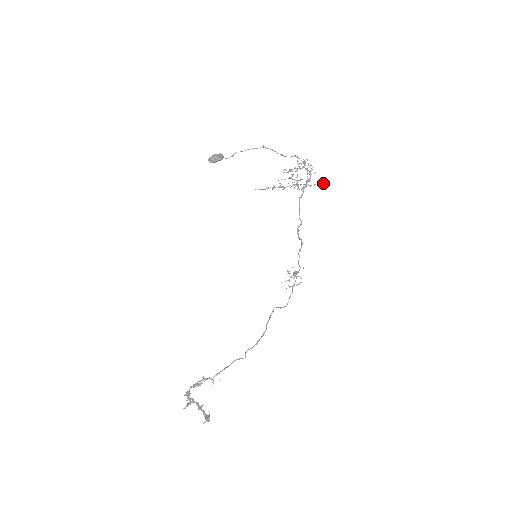
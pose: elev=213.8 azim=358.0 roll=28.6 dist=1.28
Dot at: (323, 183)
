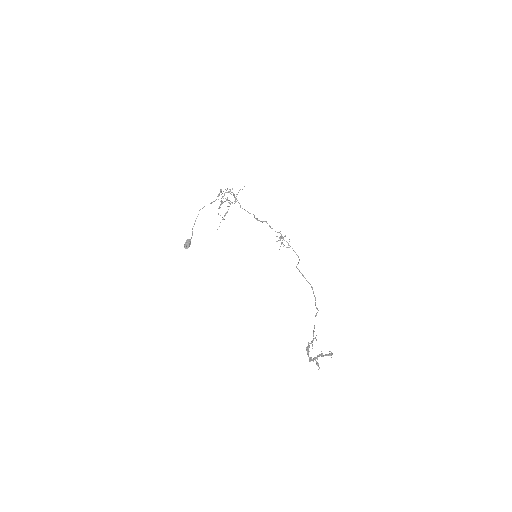
Dot at: occluded
